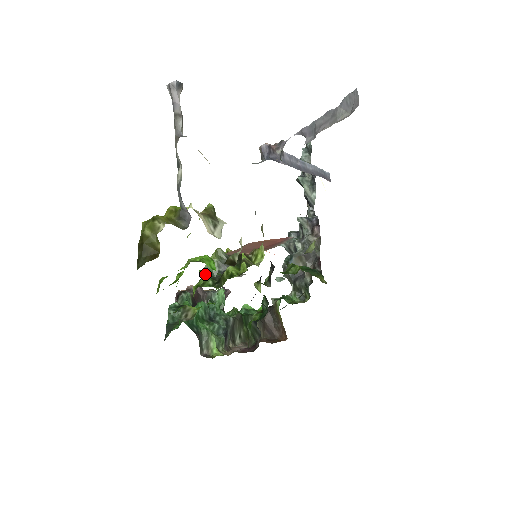
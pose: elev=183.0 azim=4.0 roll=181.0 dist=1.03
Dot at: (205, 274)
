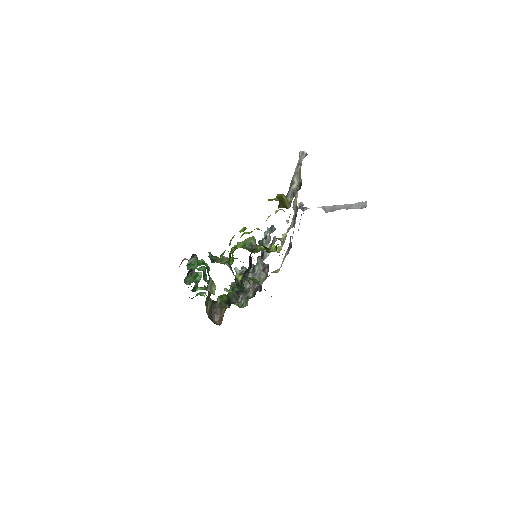
Dot at: (243, 244)
